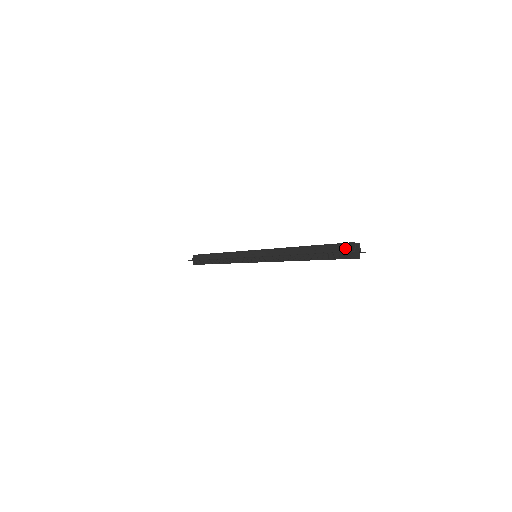
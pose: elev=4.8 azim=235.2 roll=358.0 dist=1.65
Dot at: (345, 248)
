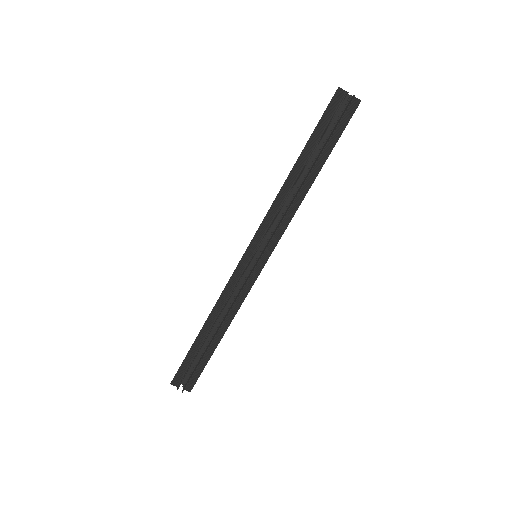
Dot at: (338, 105)
